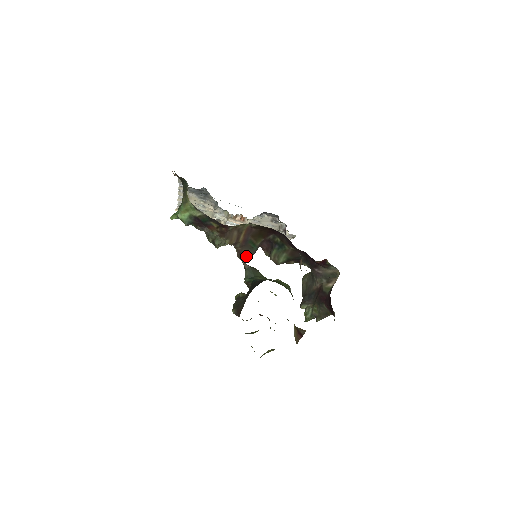
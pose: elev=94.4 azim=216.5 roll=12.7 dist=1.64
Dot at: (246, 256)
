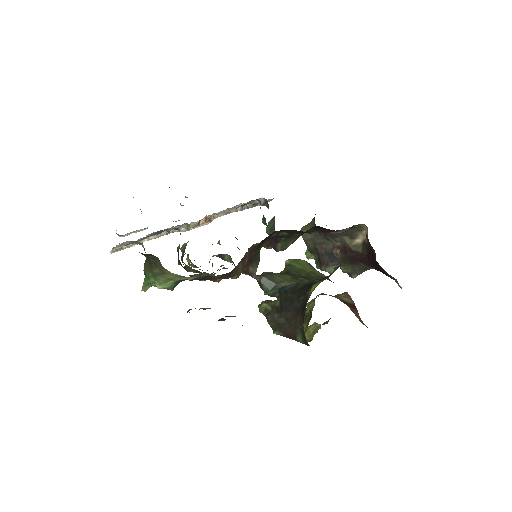
Dot at: (254, 270)
